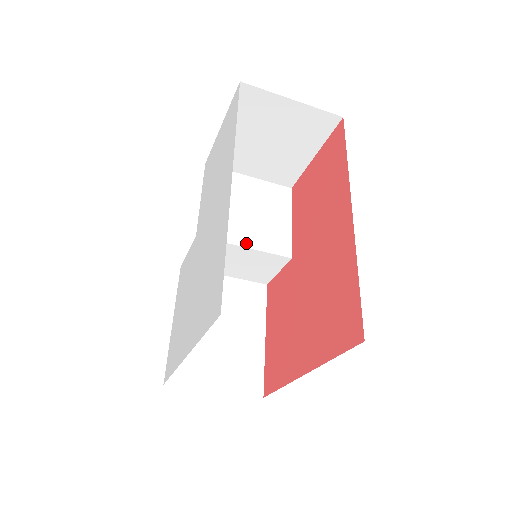
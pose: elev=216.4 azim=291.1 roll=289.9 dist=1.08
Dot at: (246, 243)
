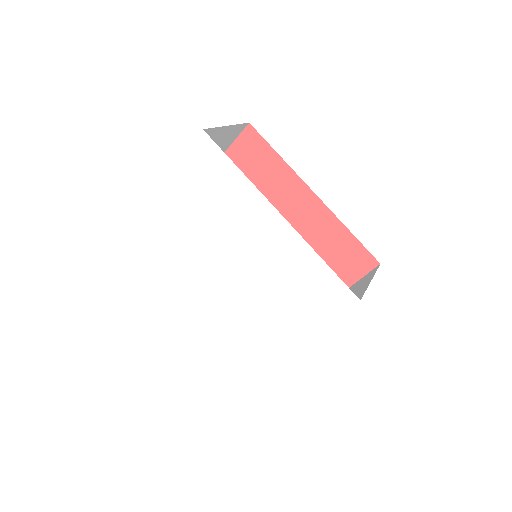
Dot at: occluded
